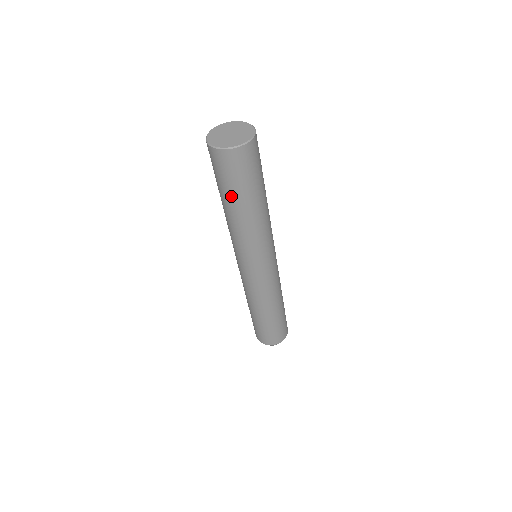
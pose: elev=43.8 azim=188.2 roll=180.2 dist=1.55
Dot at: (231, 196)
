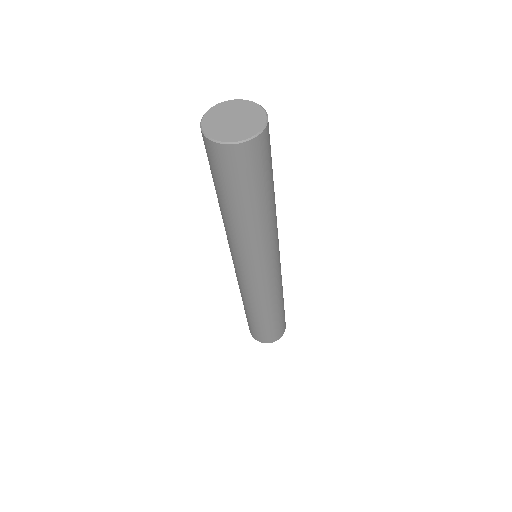
Dot at: (214, 184)
